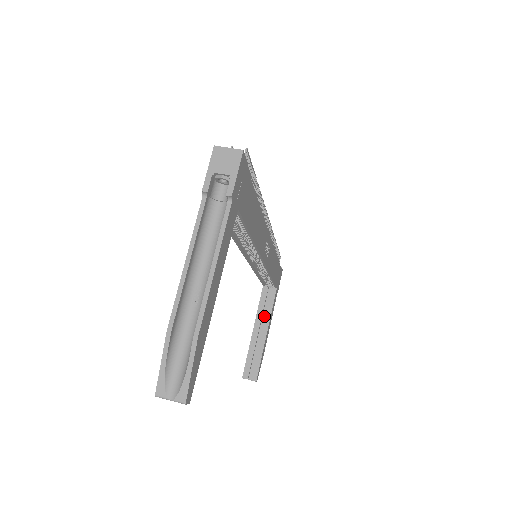
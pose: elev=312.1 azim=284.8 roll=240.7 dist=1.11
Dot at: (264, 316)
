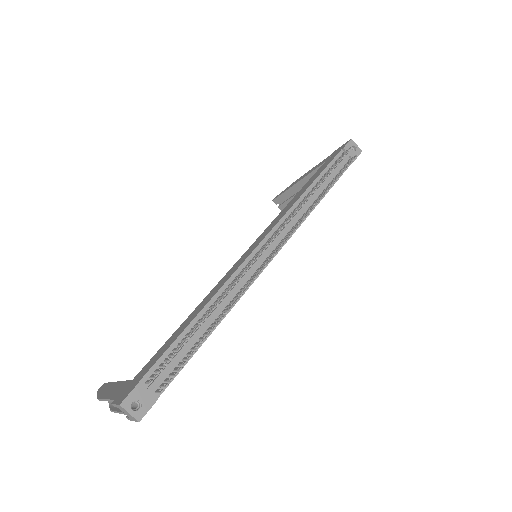
Dot at: occluded
